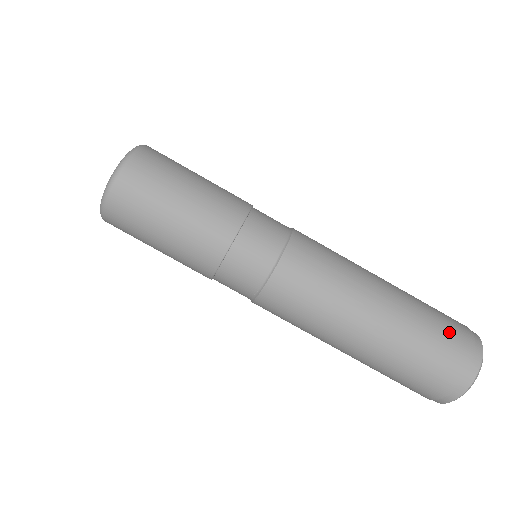
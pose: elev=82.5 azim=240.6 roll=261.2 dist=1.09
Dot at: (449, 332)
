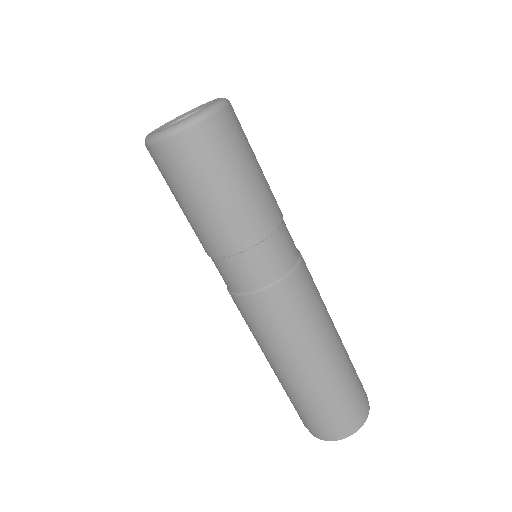
Dot at: (332, 416)
